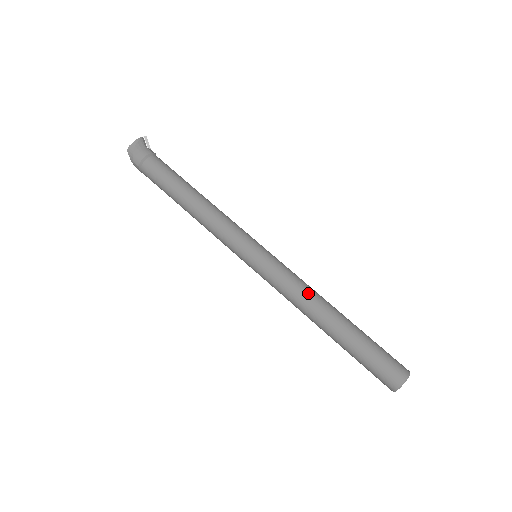
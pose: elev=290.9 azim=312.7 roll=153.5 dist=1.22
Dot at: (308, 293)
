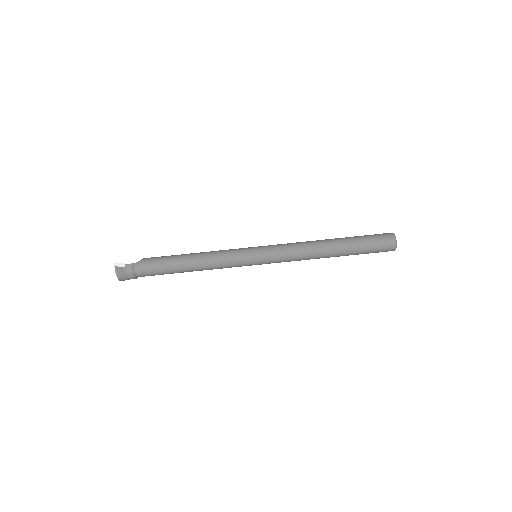
Dot at: (306, 254)
